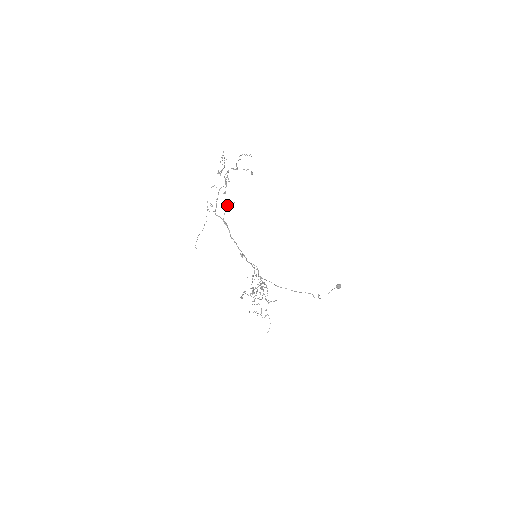
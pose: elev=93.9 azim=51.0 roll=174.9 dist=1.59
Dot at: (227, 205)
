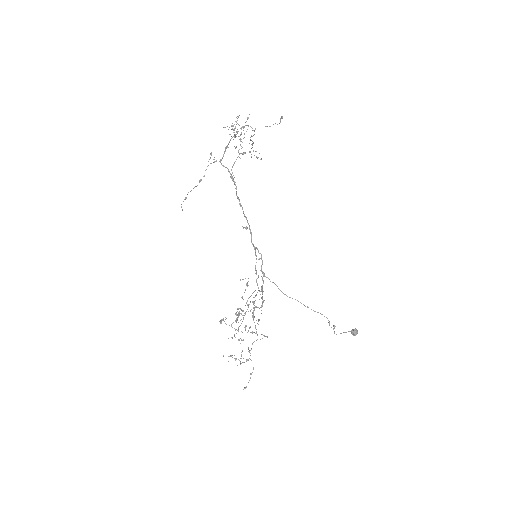
Dot at: occluded
